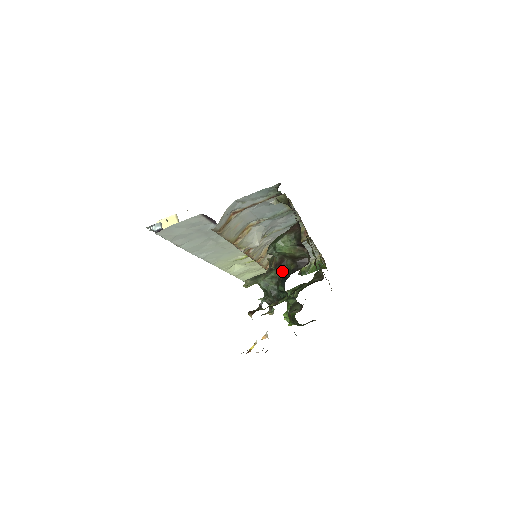
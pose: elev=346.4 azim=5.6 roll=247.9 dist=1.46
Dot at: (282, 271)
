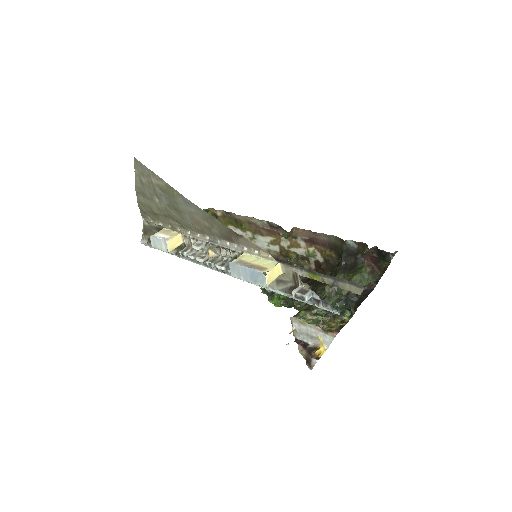
Dot at: (347, 295)
